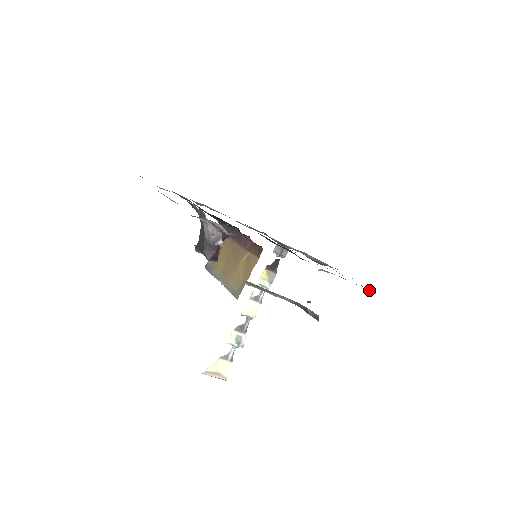
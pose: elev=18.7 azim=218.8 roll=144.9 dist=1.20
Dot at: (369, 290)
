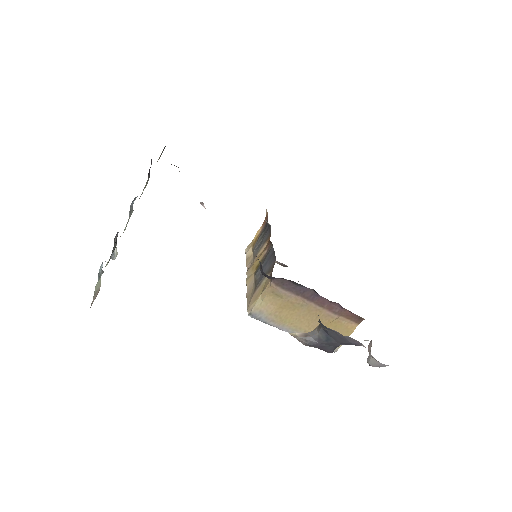
Dot at: occluded
